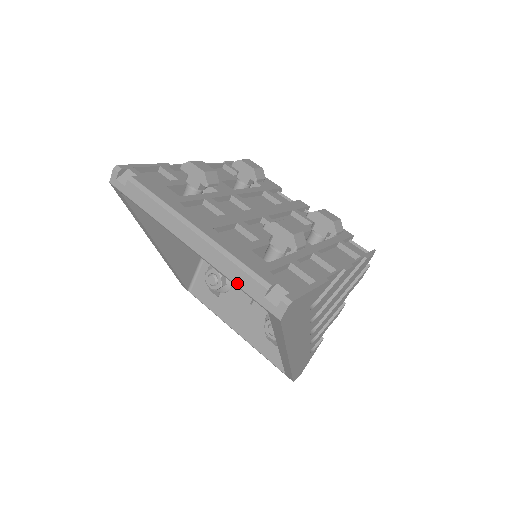
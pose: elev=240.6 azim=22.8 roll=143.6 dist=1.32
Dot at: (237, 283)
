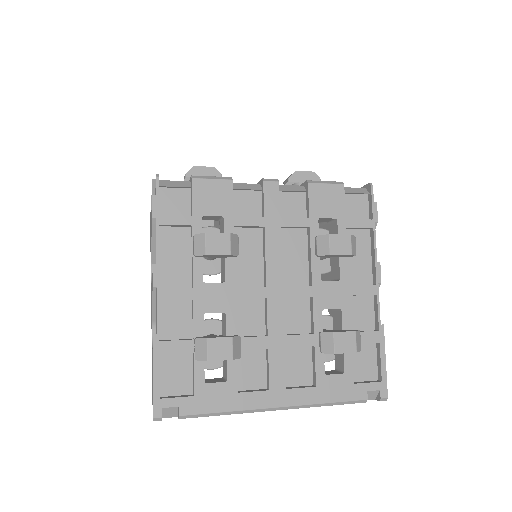
Dot at: occluded
